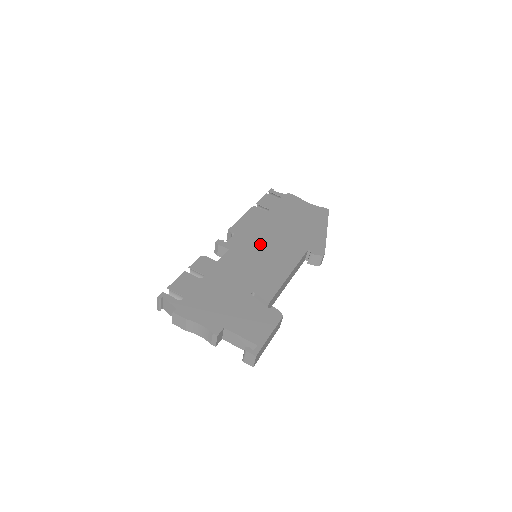
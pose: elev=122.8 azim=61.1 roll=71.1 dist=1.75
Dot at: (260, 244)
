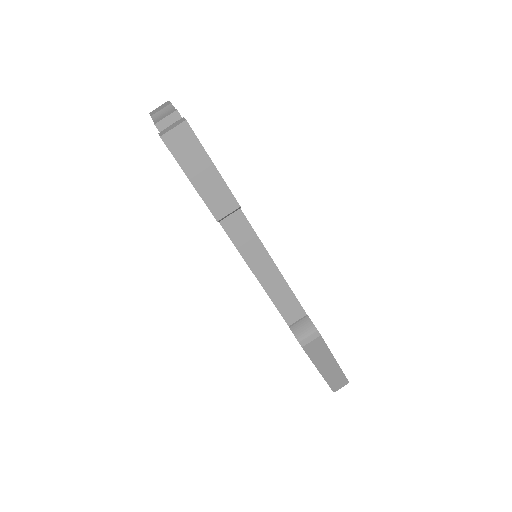
Dot at: occluded
